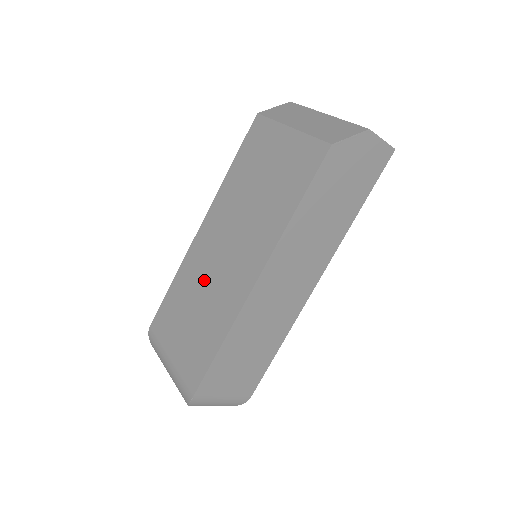
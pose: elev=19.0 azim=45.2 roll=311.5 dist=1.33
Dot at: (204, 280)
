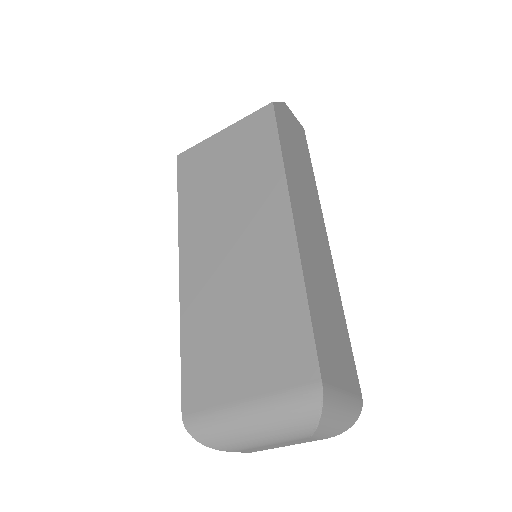
Dot at: (227, 288)
